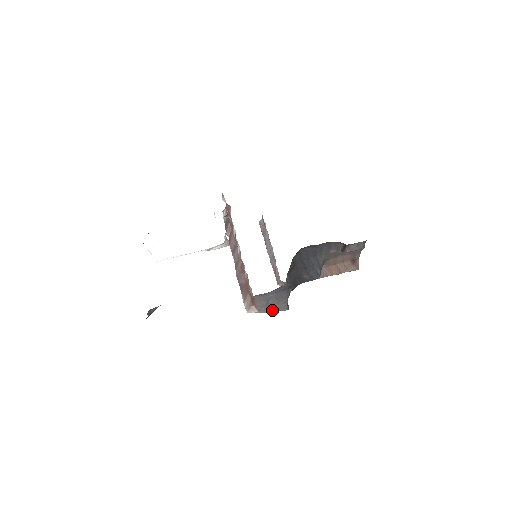
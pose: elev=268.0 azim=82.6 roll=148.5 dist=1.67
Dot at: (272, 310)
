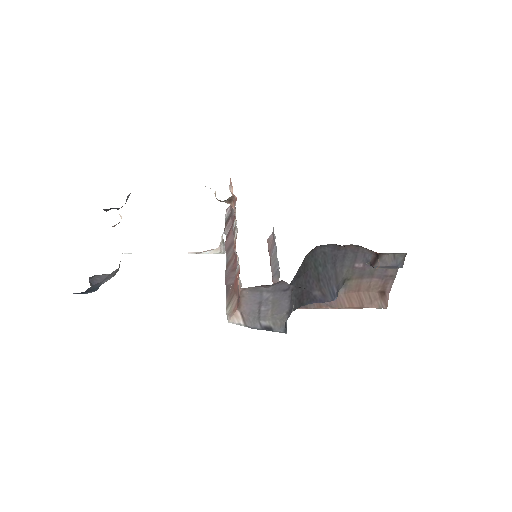
Dot at: (263, 326)
